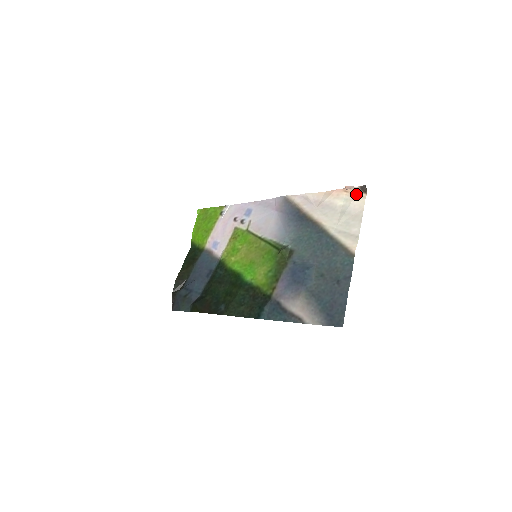
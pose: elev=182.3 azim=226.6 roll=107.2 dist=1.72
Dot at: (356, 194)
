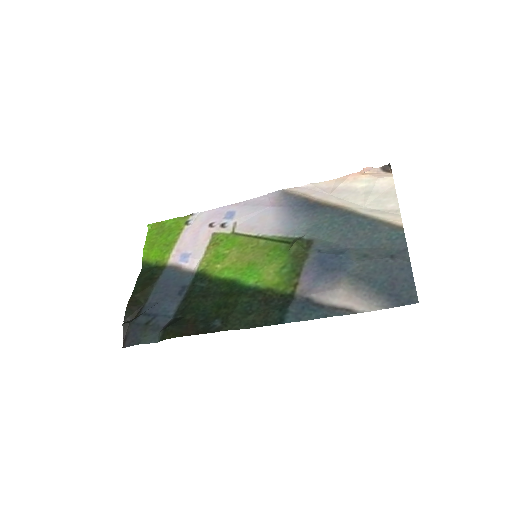
Dot at: (378, 174)
